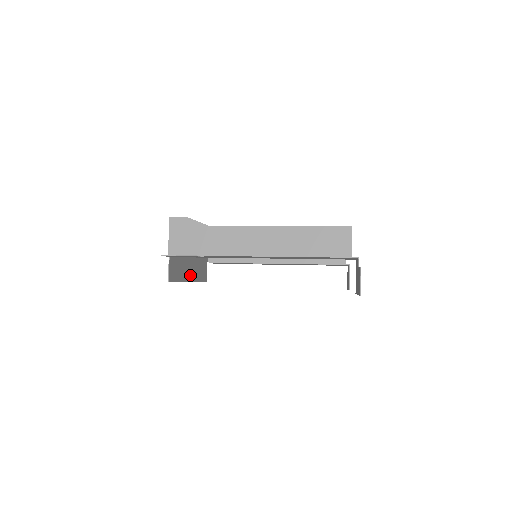
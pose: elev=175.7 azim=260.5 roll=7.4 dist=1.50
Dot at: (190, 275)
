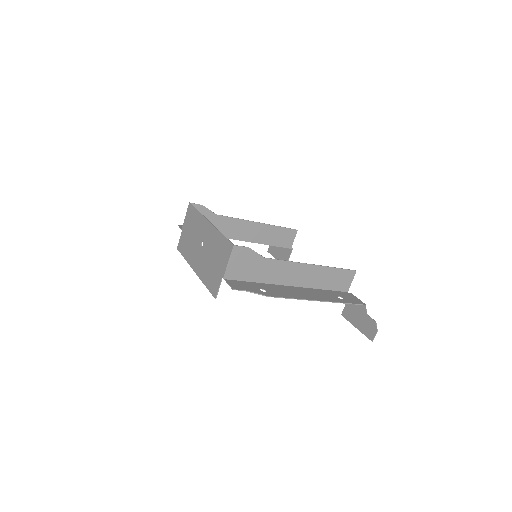
Dot at: (196, 266)
